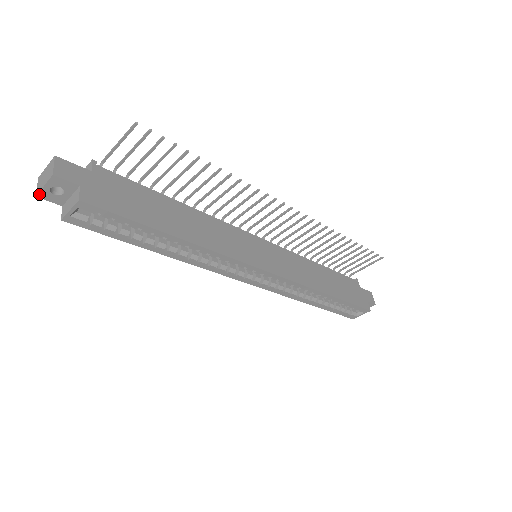
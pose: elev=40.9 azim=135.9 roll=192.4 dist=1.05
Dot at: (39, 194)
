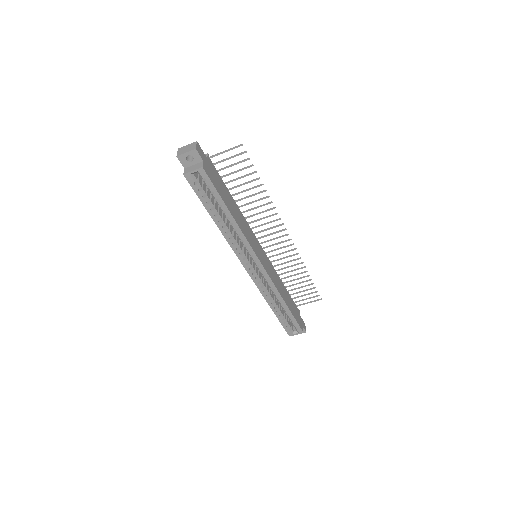
Dot at: (179, 156)
